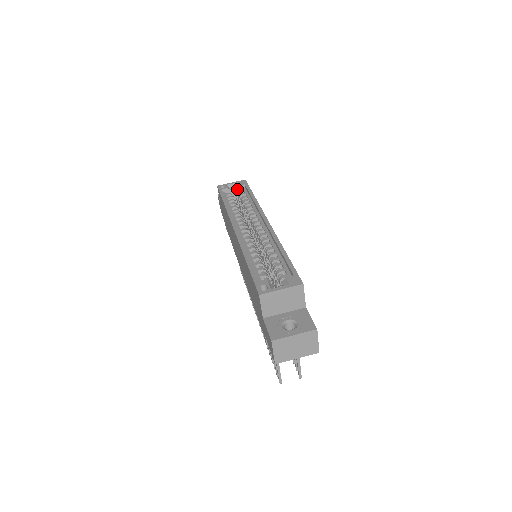
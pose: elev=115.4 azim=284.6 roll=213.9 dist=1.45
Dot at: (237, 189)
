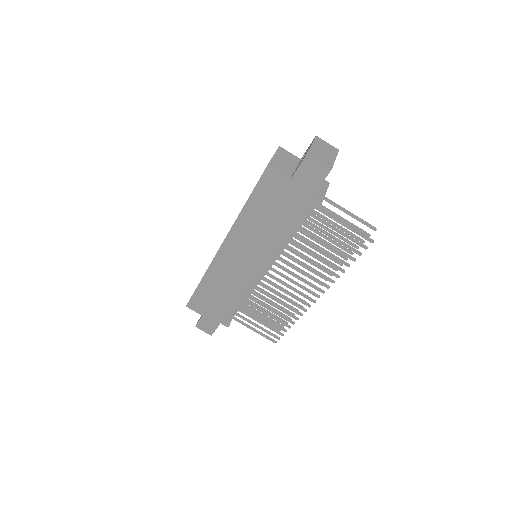
Dot at: occluded
